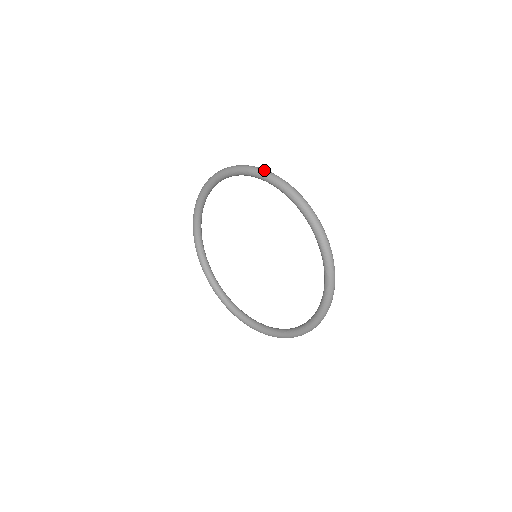
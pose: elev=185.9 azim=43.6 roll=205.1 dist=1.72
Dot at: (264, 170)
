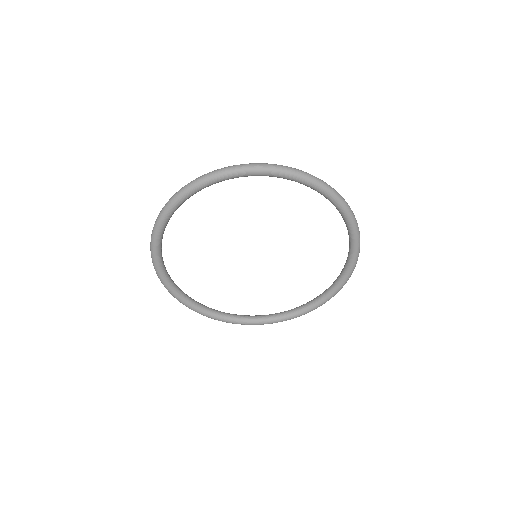
Dot at: (318, 179)
